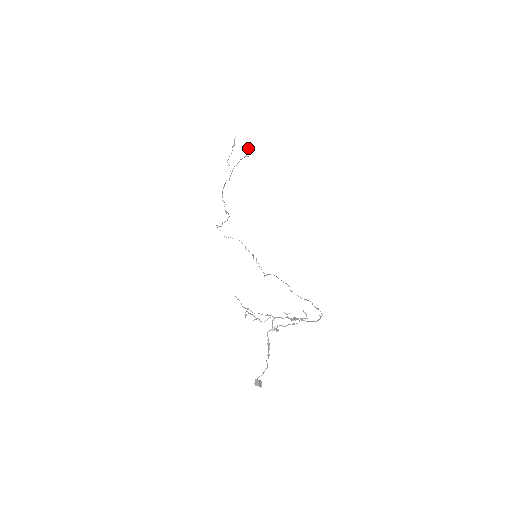
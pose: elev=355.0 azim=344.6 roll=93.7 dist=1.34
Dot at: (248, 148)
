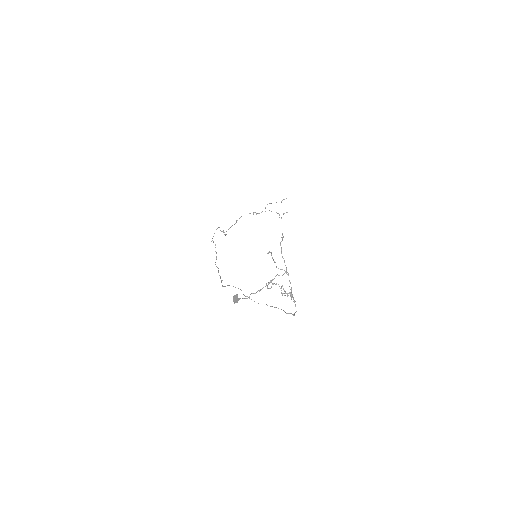
Dot at: (284, 213)
